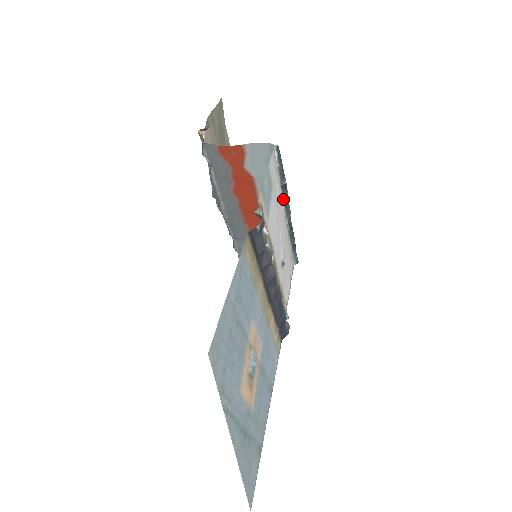
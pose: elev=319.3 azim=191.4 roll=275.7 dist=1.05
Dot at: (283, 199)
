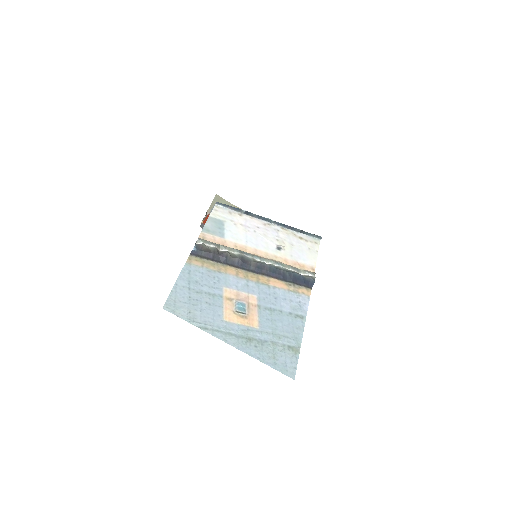
Dot at: (255, 218)
